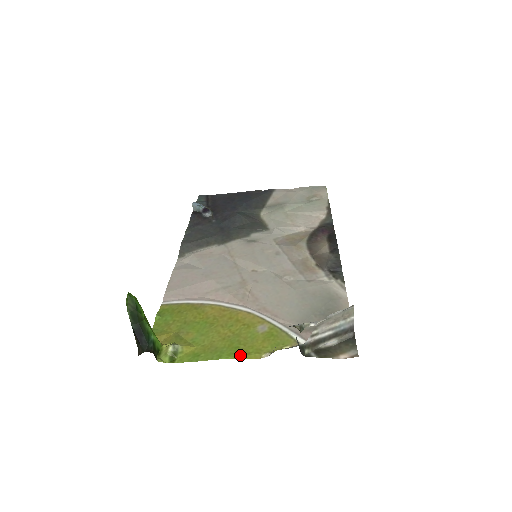
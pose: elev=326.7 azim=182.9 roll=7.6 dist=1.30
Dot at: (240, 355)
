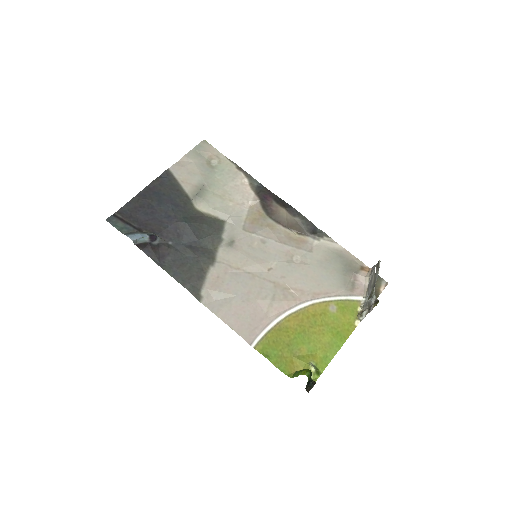
Dot at: (346, 335)
